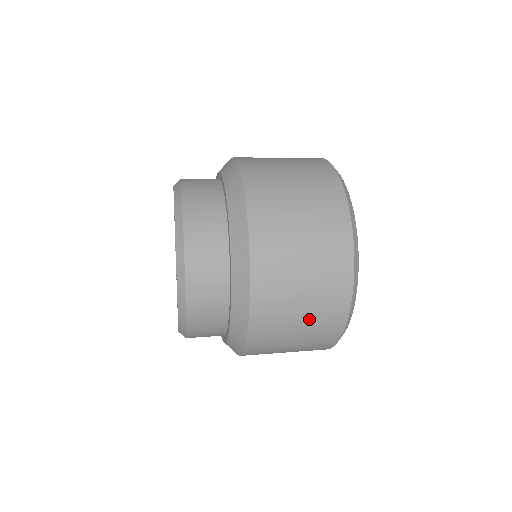
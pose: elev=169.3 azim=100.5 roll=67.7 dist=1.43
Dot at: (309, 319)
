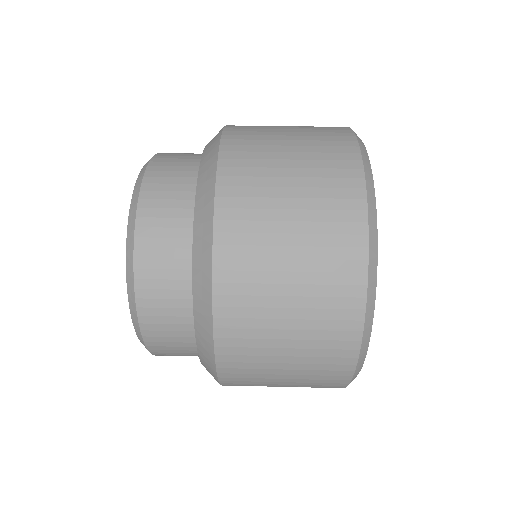
Dot at: occluded
